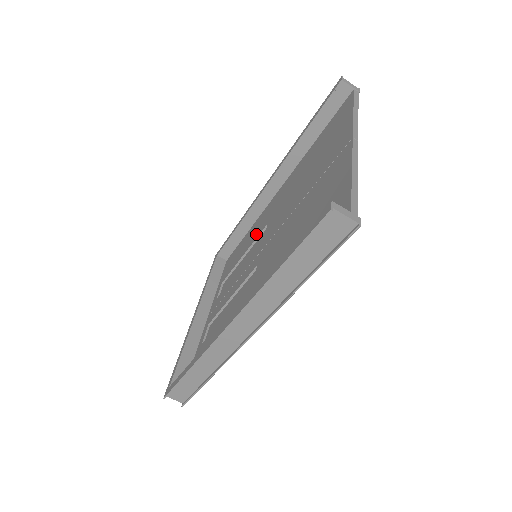
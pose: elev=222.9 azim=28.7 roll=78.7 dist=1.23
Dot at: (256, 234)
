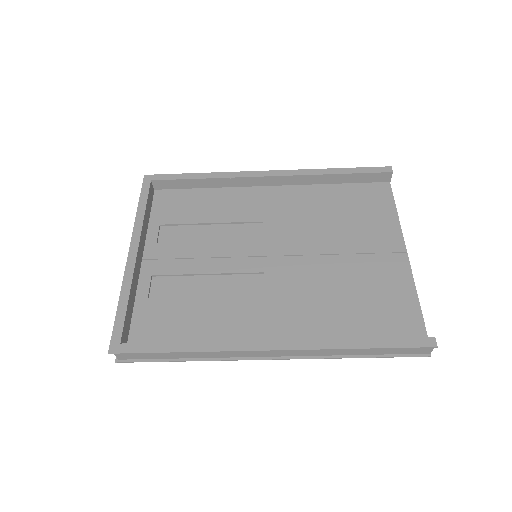
Dot at: (237, 215)
